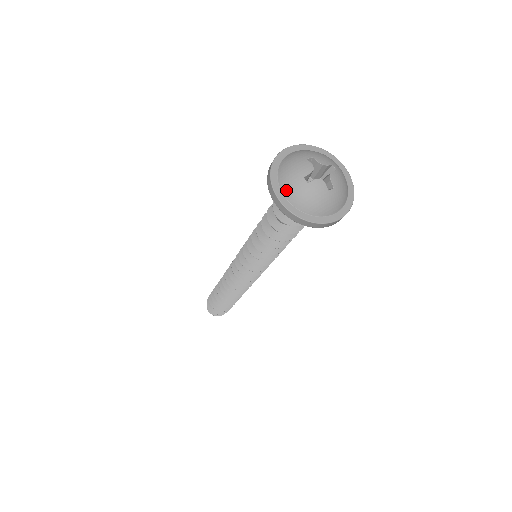
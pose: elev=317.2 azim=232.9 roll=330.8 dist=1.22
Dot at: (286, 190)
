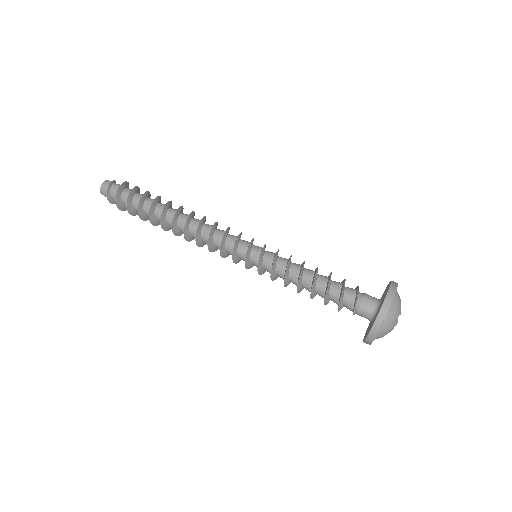
Dot at: (378, 338)
